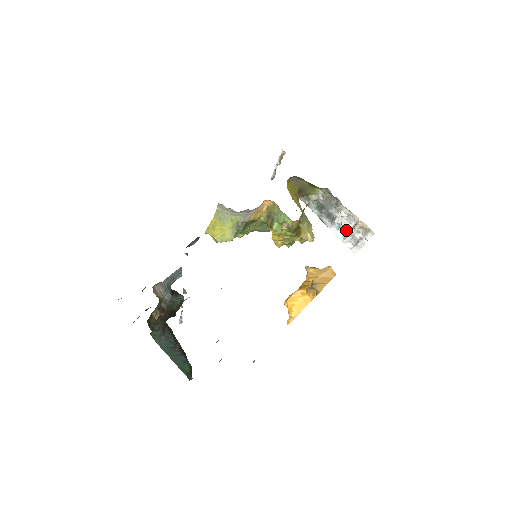
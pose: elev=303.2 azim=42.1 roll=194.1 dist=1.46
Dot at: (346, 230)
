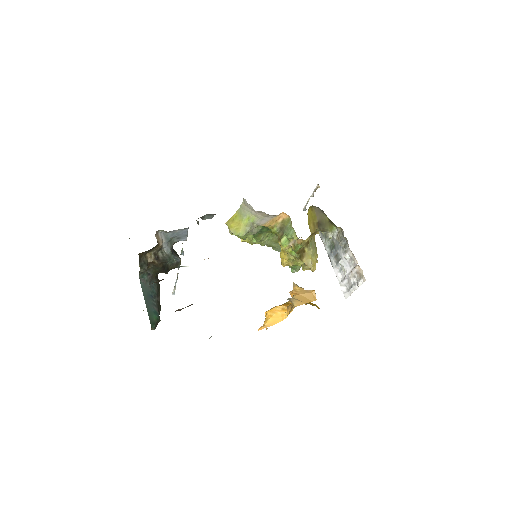
Dot at: occluded
